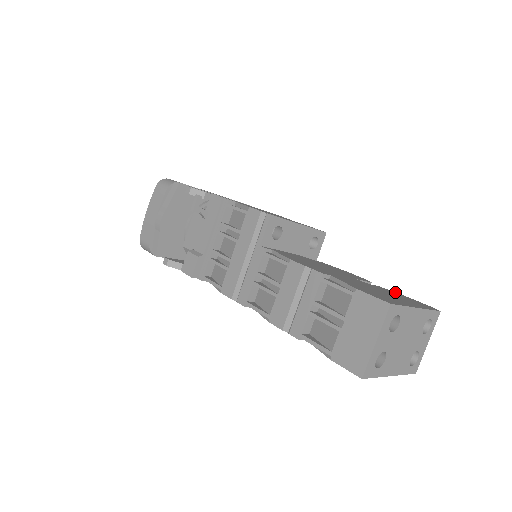
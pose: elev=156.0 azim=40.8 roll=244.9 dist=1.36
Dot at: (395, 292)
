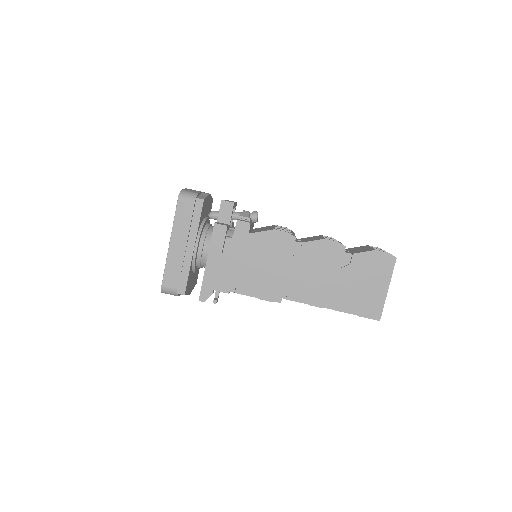
Dot at: (365, 252)
